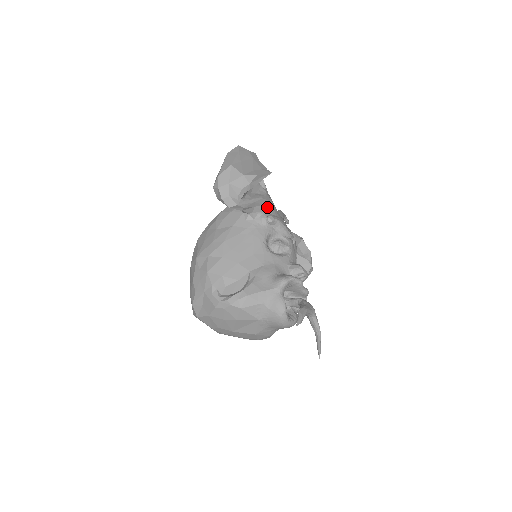
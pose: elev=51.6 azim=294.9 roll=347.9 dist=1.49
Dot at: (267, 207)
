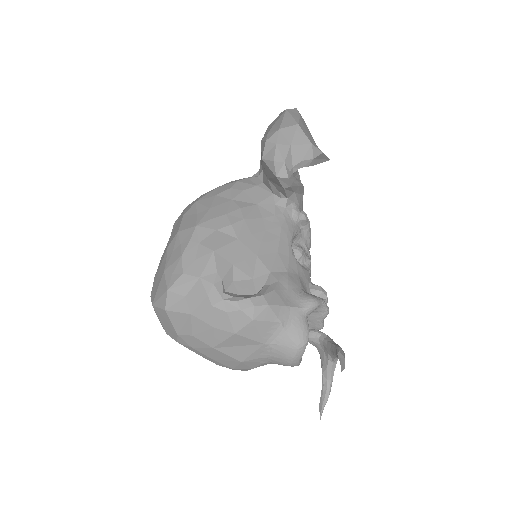
Dot at: (301, 200)
